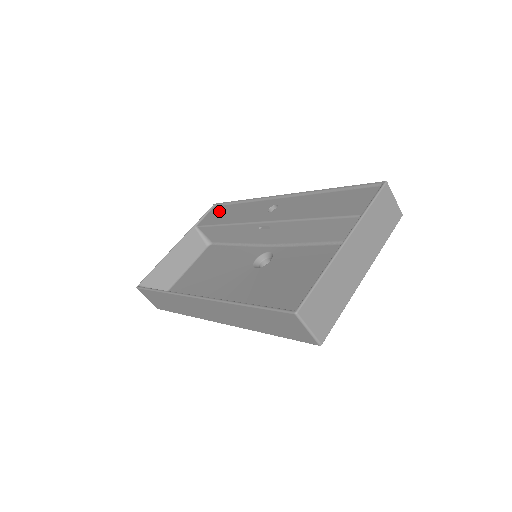
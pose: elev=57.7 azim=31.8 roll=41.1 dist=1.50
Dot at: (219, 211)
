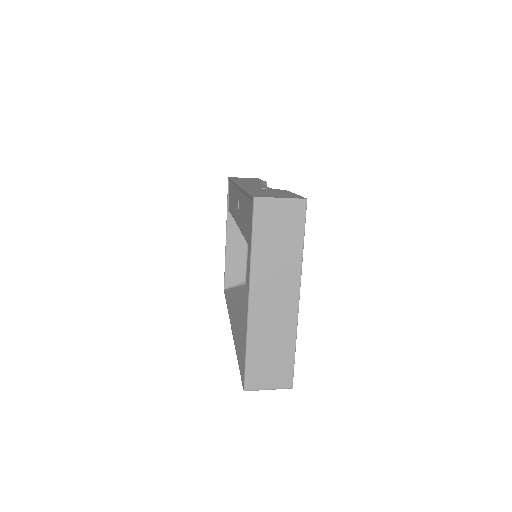
Dot at: (230, 192)
